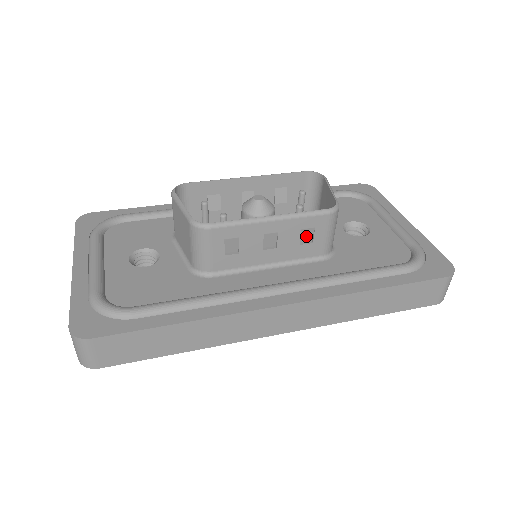
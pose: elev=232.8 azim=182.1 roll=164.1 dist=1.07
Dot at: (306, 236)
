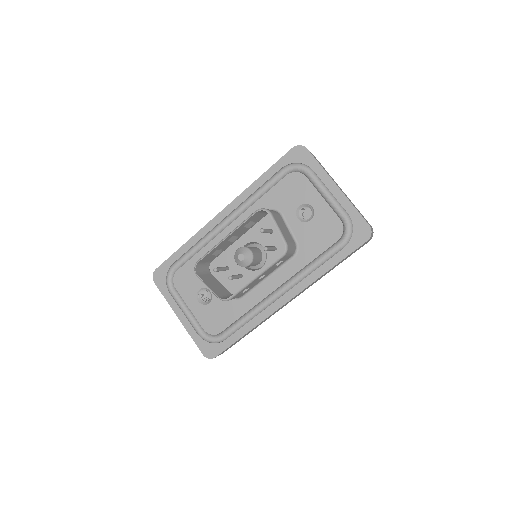
Dot at: (278, 263)
